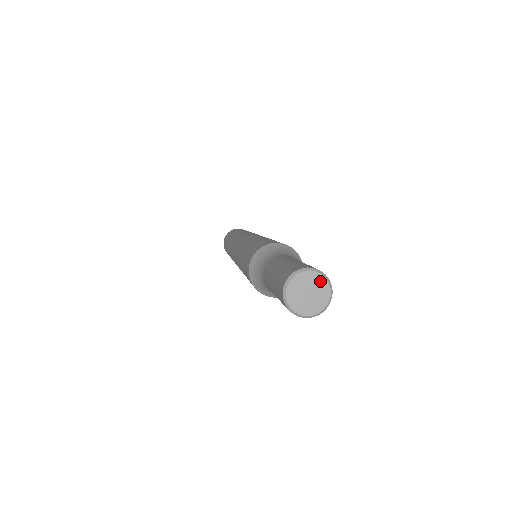
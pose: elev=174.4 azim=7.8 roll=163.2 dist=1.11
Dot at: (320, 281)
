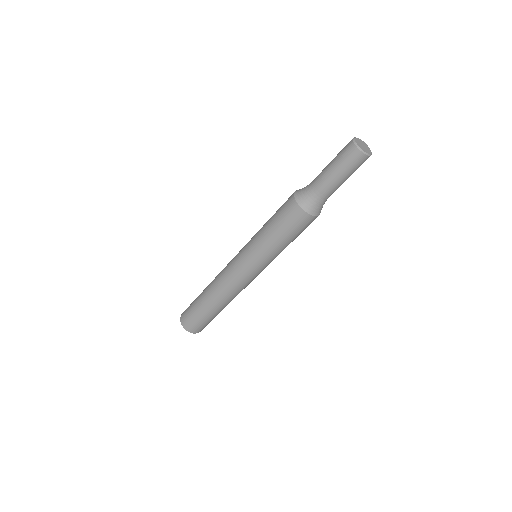
Dot at: (361, 141)
